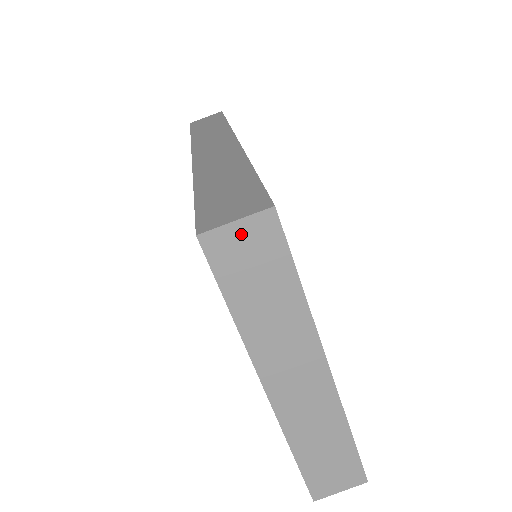
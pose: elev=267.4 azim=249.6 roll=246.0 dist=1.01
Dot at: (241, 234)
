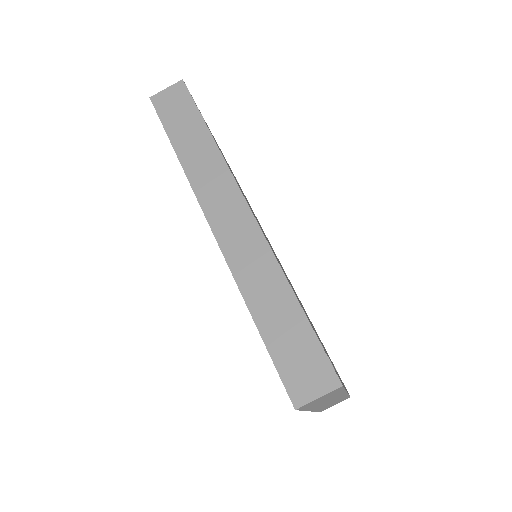
Dot at: (320, 398)
